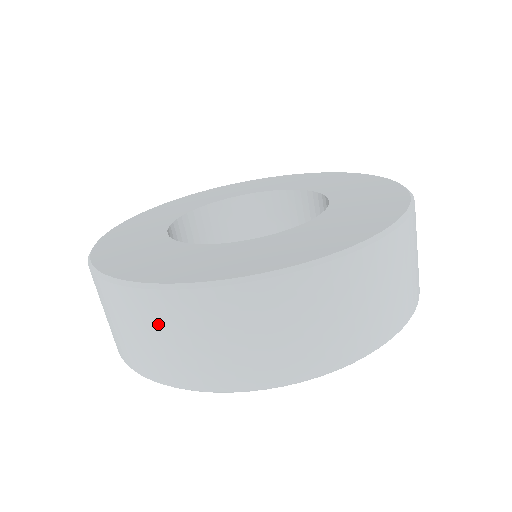
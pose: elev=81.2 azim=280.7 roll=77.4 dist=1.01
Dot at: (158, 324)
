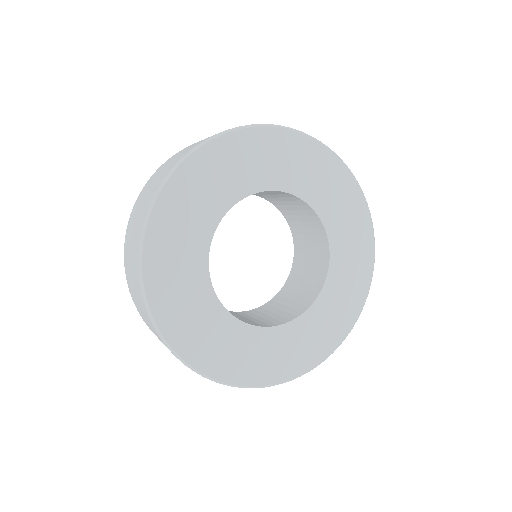
Dot at: (155, 333)
